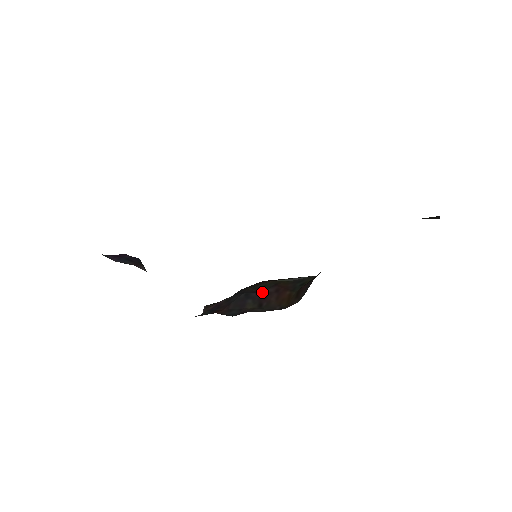
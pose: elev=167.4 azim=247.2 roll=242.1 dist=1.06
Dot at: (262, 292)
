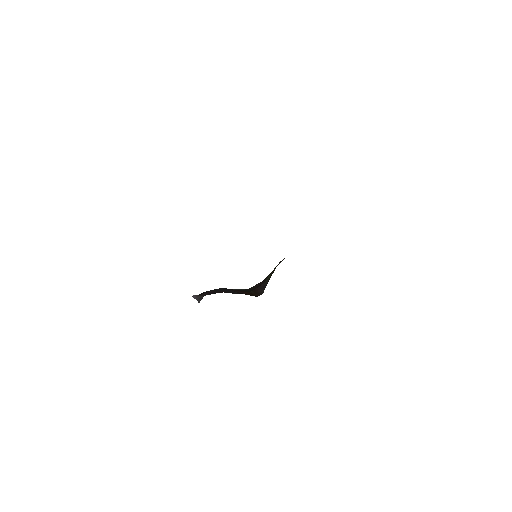
Dot at: occluded
